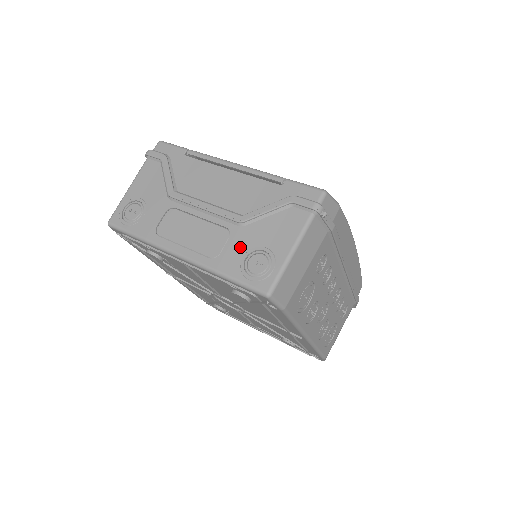
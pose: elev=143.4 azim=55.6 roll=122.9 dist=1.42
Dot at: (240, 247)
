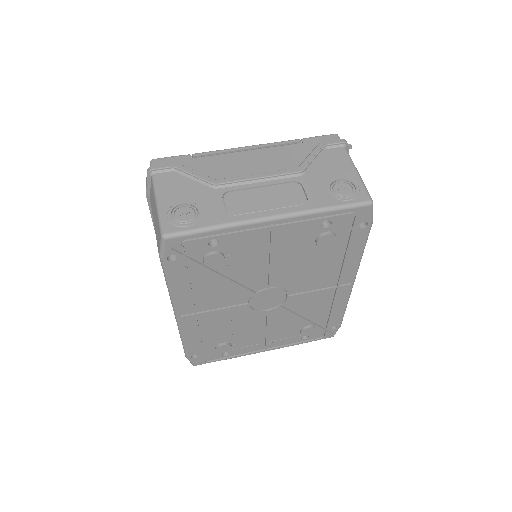
Dot at: (318, 186)
